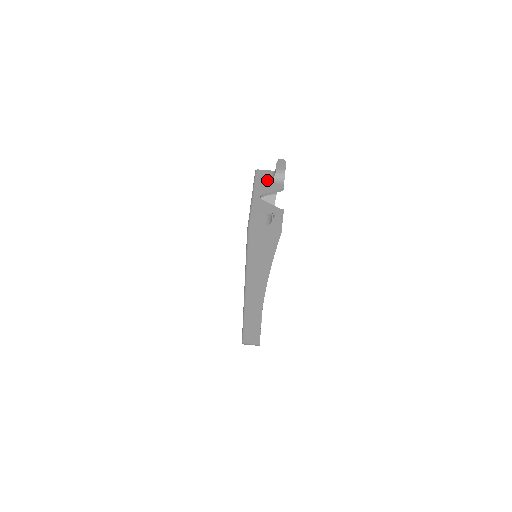
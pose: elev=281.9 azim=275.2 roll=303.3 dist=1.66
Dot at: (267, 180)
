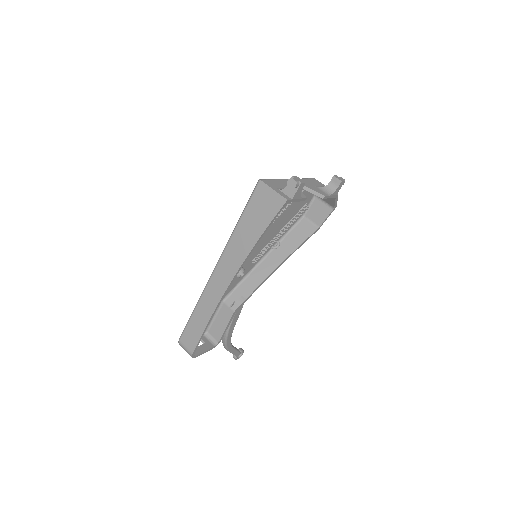
Dot at: (316, 185)
